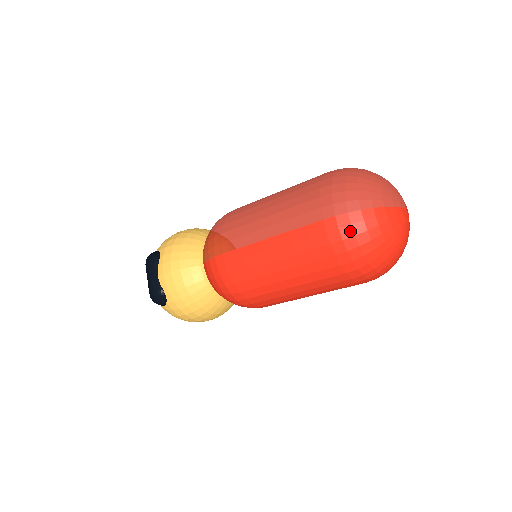
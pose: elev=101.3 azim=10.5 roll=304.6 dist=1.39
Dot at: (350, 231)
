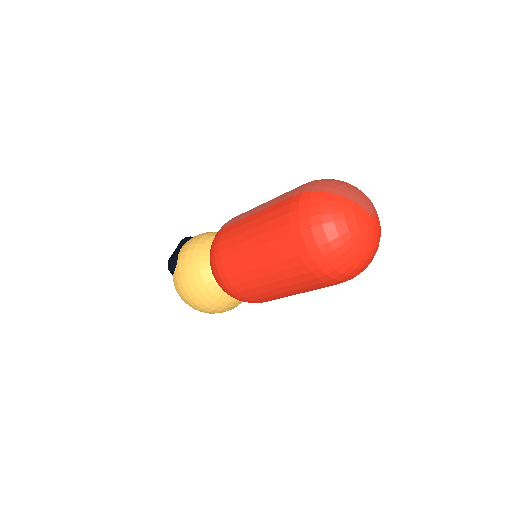
Dot at: (307, 203)
